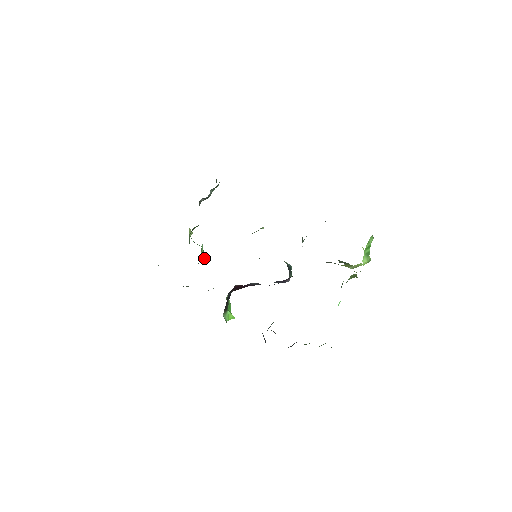
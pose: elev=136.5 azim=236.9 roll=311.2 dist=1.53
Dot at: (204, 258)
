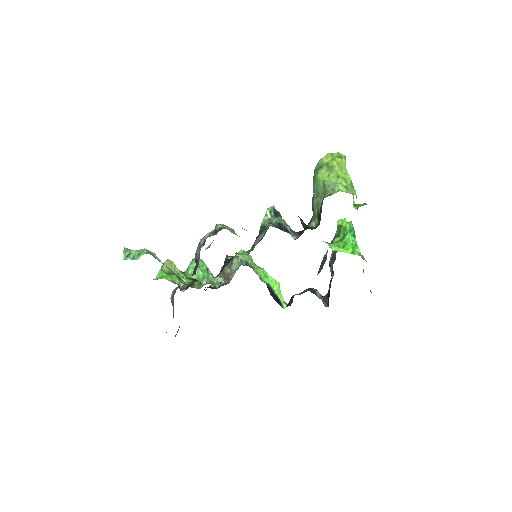
Dot at: (204, 264)
